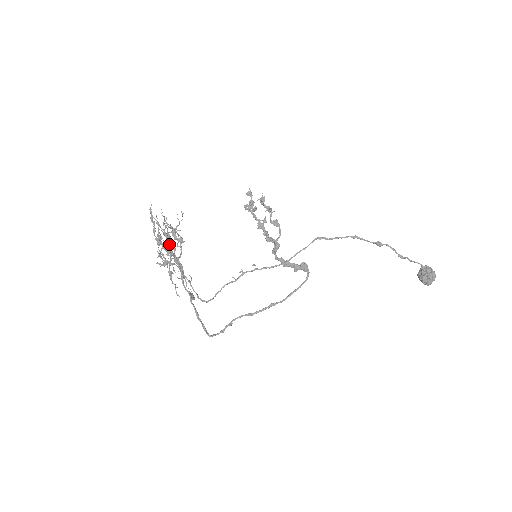
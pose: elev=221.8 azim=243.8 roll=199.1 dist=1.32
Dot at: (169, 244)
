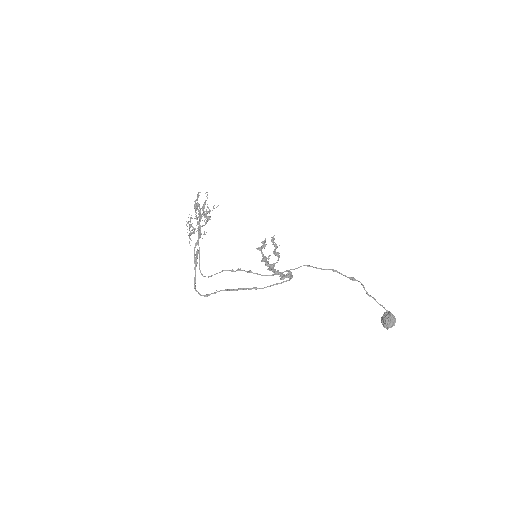
Dot at: occluded
